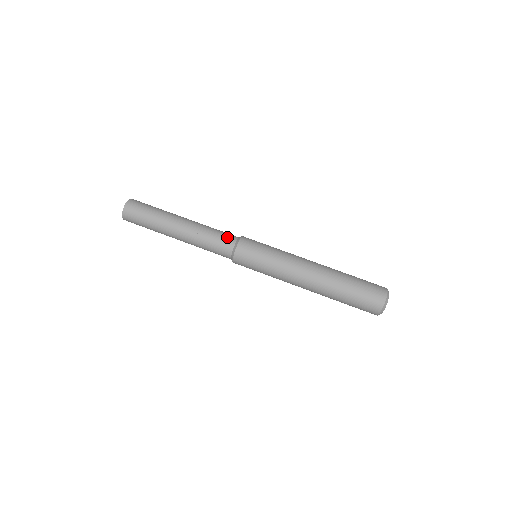
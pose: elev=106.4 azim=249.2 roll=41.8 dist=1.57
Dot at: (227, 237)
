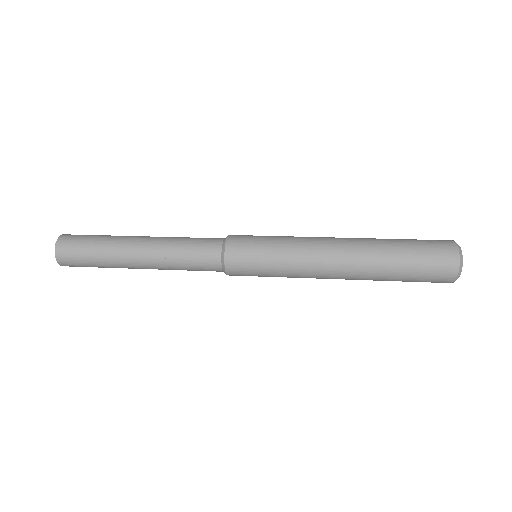
Dot at: occluded
